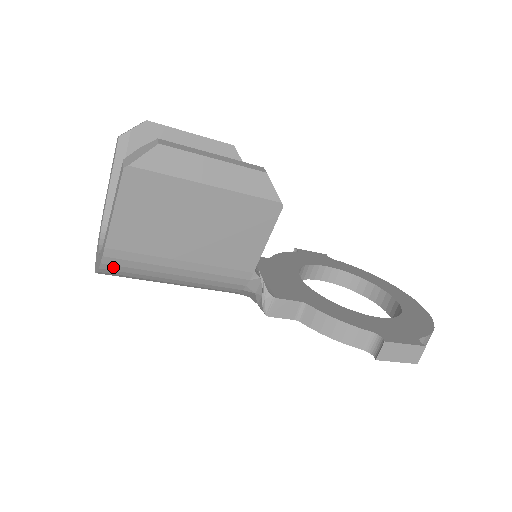
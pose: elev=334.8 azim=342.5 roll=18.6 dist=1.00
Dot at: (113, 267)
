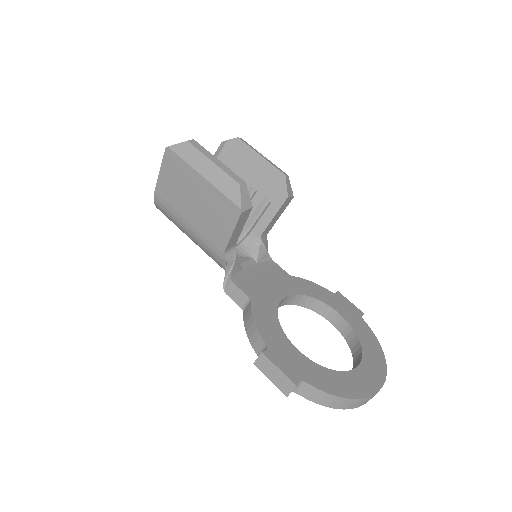
Dot at: (159, 207)
